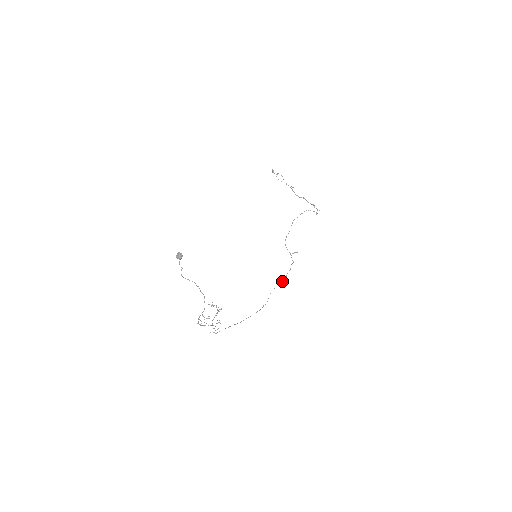
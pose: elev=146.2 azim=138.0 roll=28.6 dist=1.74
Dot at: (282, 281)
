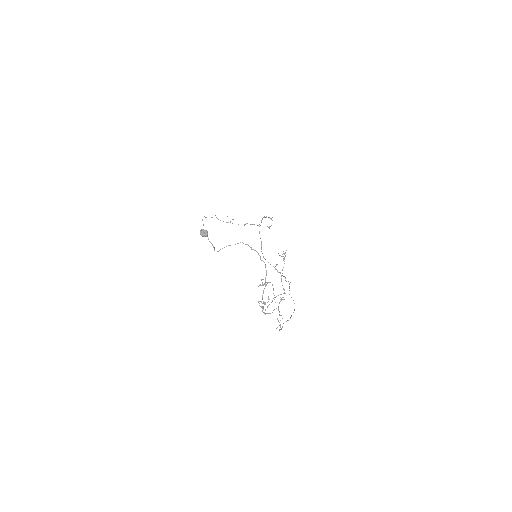
Dot at: (289, 284)
